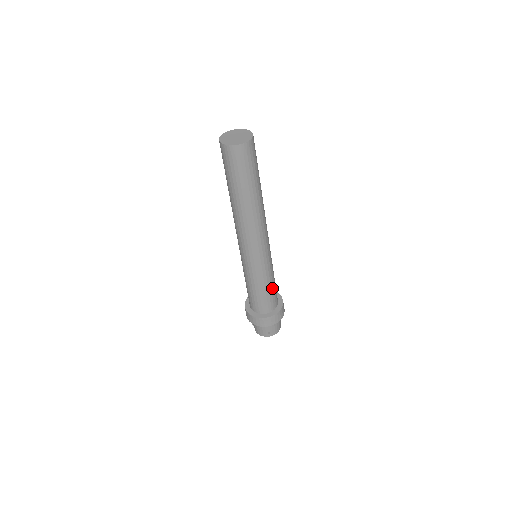
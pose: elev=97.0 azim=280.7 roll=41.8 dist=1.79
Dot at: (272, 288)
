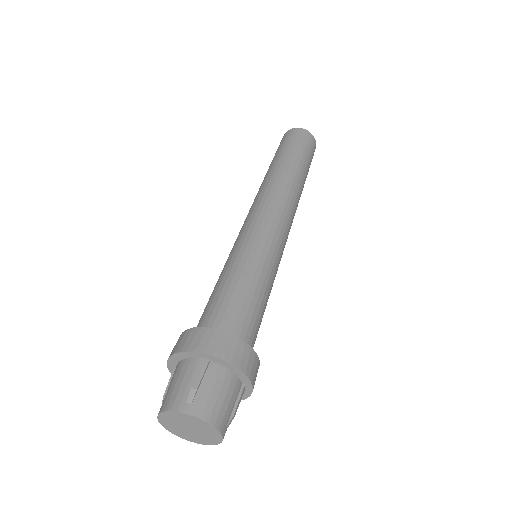
Dot at: (256, 297)
